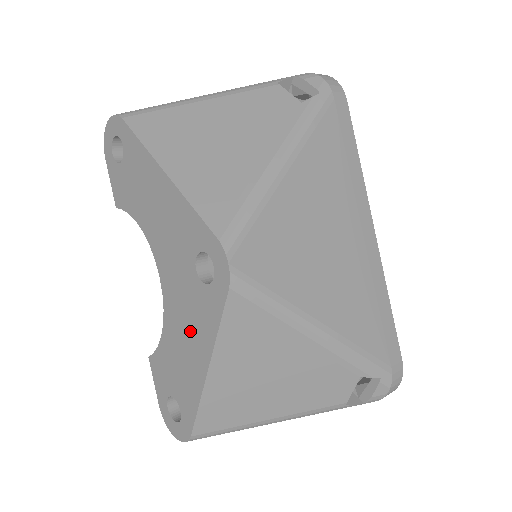
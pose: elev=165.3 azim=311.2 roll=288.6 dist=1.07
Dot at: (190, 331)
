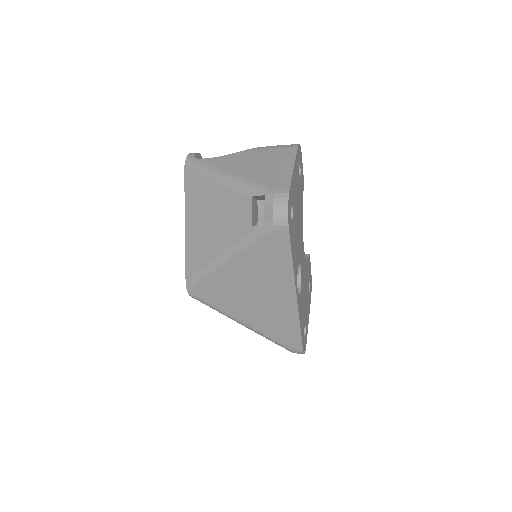
Dot at: occluded
